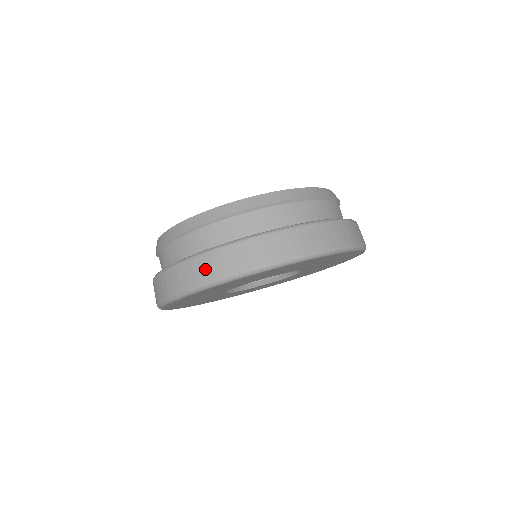
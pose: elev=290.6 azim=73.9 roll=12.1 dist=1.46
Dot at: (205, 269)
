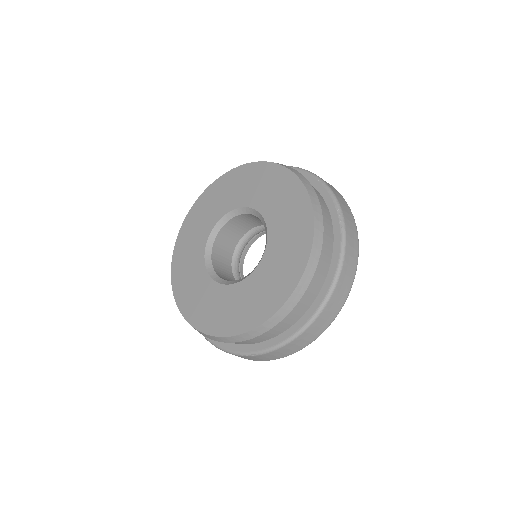
Dot at: (292, 349)
